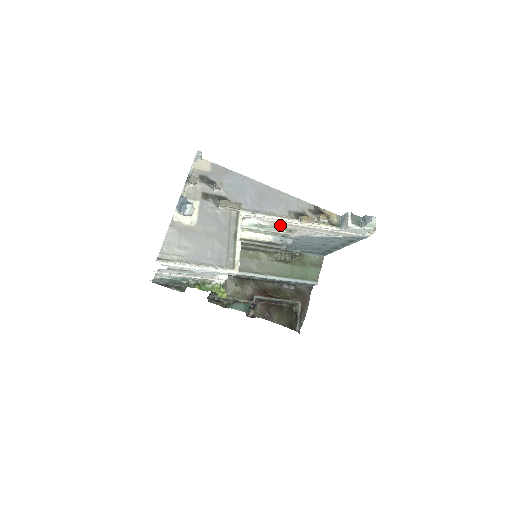
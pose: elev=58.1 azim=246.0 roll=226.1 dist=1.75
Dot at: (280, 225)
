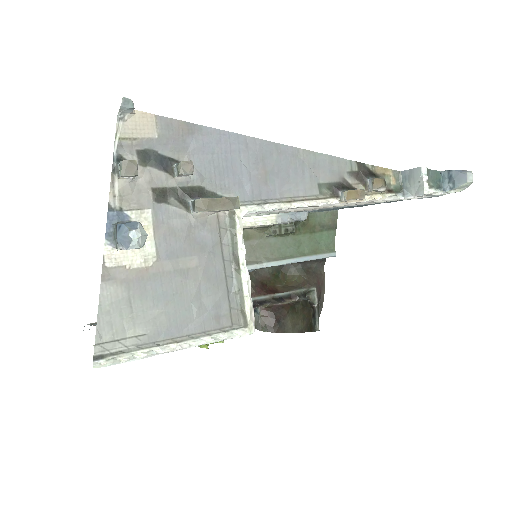
Dot at: occluded
